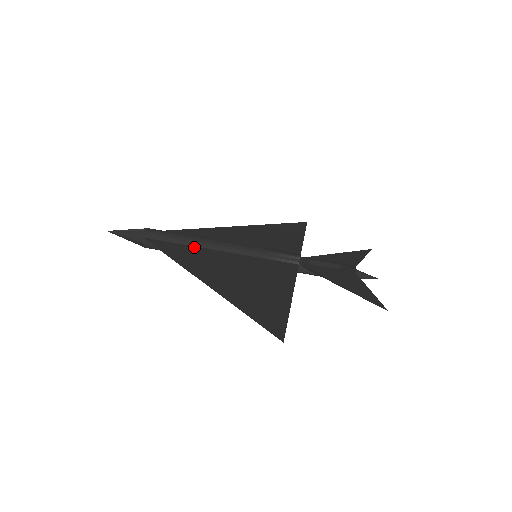
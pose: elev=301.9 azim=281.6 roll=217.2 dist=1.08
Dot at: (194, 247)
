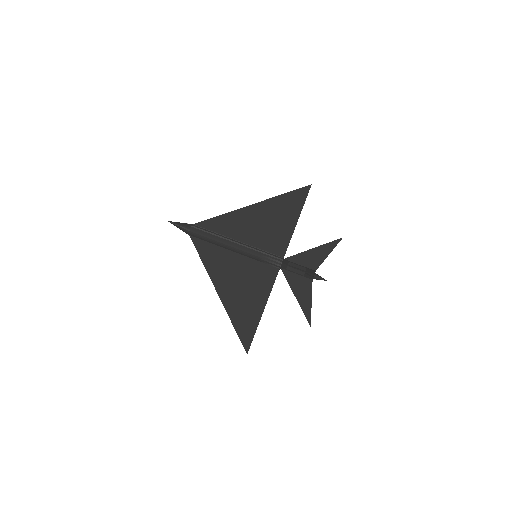
Dot at: (219, 248)
